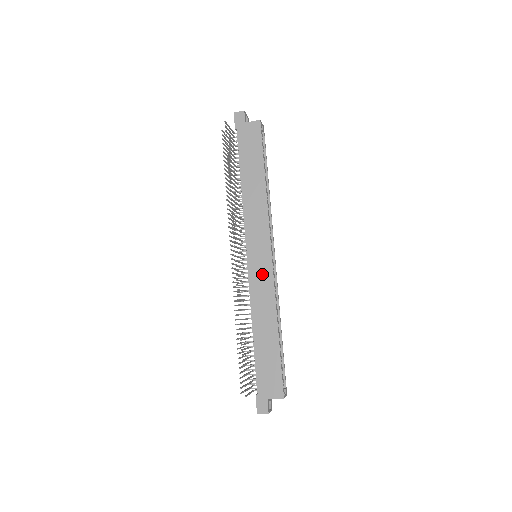
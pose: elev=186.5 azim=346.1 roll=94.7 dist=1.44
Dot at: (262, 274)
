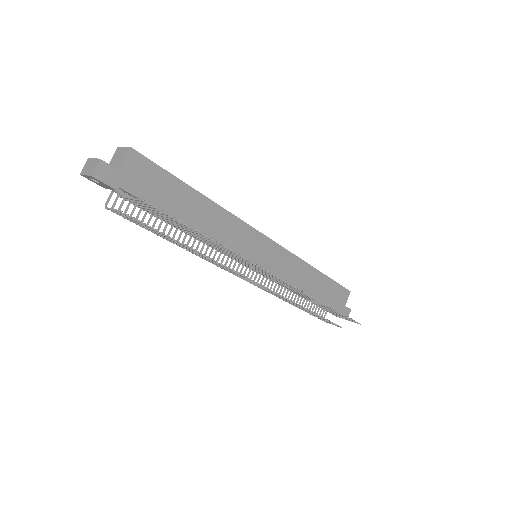
Dot at: (278, 259)
